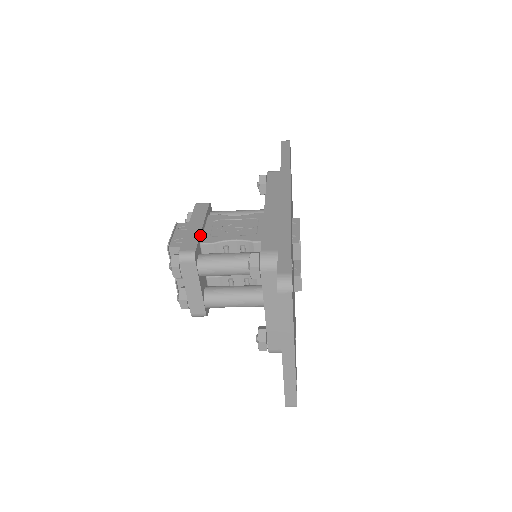
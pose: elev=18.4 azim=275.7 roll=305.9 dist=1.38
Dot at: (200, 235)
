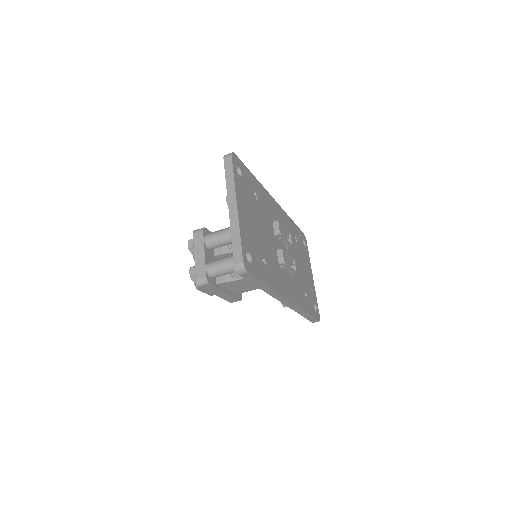
Dot at: occluded
